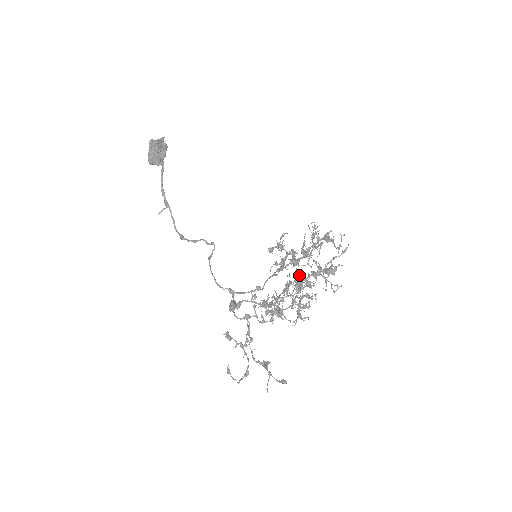
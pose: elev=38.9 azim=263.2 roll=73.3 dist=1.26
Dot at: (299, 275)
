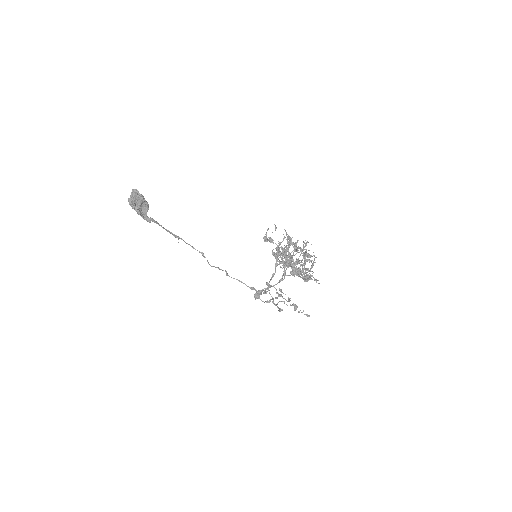
Dot at: (296, 243)
